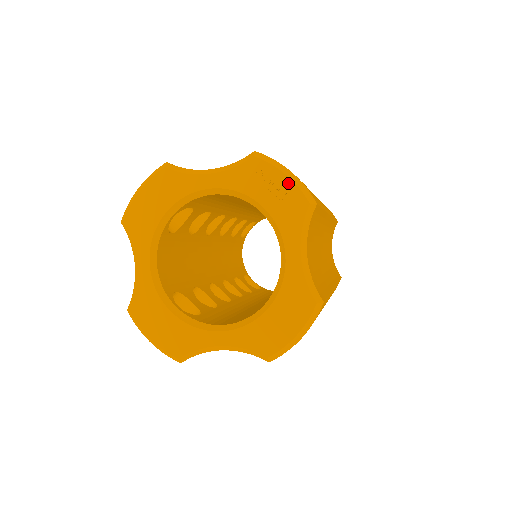
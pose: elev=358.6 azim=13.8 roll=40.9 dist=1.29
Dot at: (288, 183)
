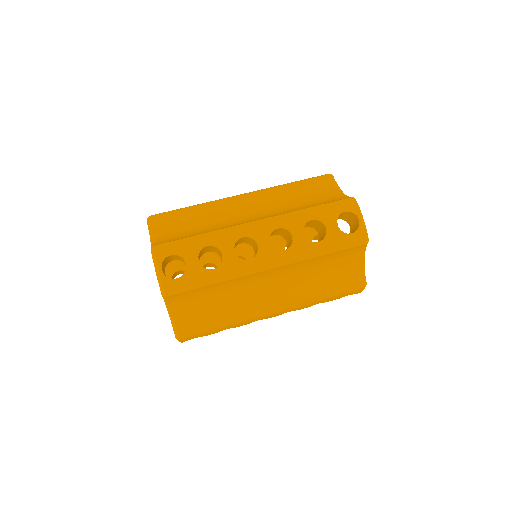
Dot at: (157, 277)
